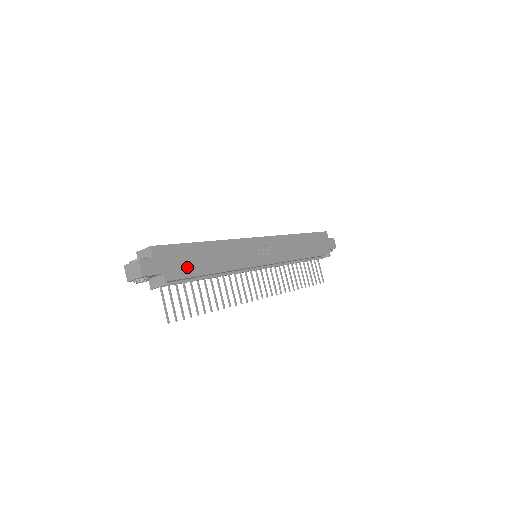
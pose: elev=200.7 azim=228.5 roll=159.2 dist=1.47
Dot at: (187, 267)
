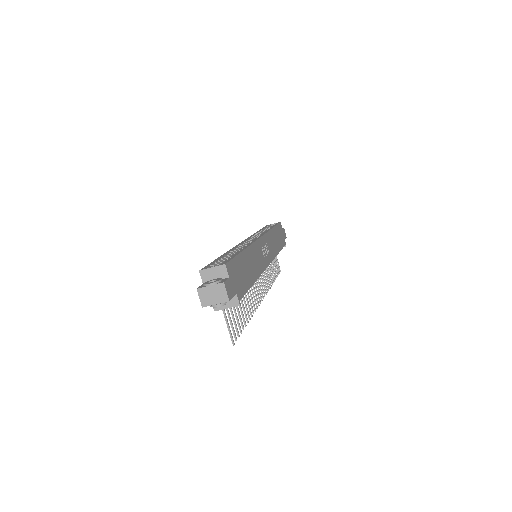
Dot at: (243, 281)
